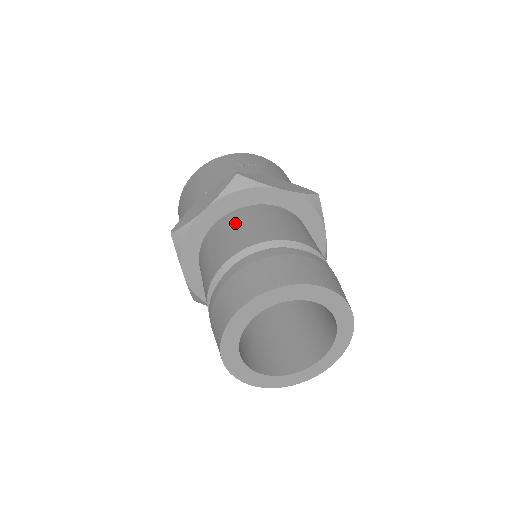
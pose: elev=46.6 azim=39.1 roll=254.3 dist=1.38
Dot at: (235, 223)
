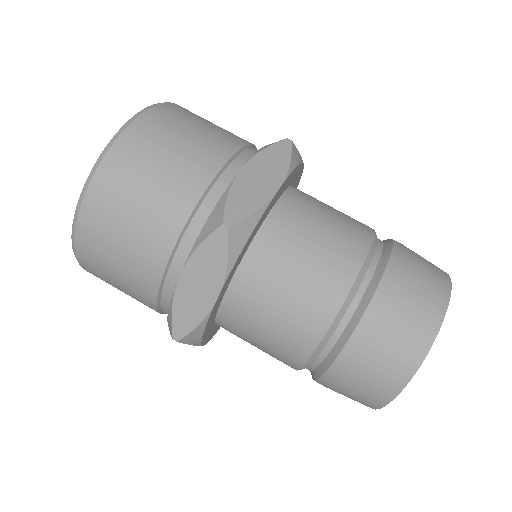
Dot at: (313, 210)
